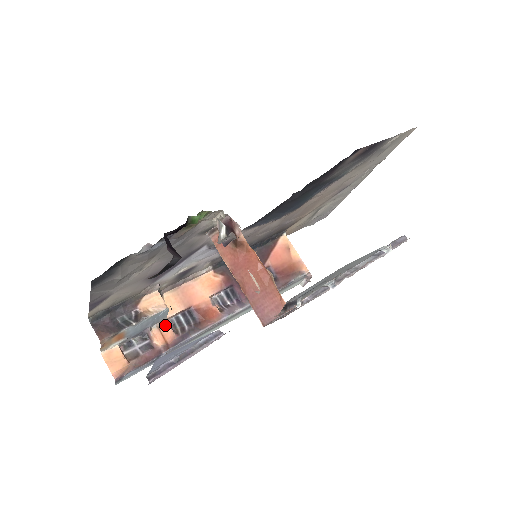
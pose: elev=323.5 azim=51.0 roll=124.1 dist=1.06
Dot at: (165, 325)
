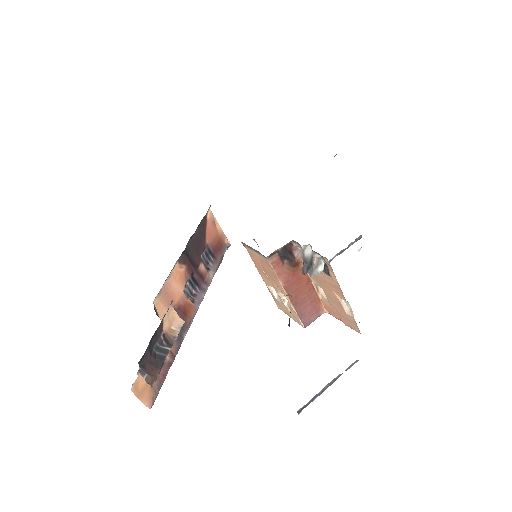
Dot at: occluded
